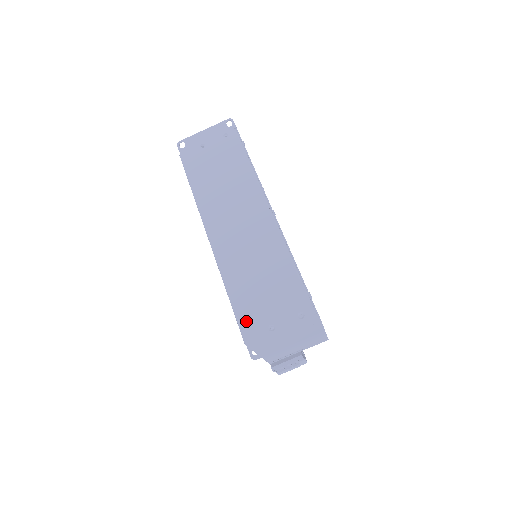
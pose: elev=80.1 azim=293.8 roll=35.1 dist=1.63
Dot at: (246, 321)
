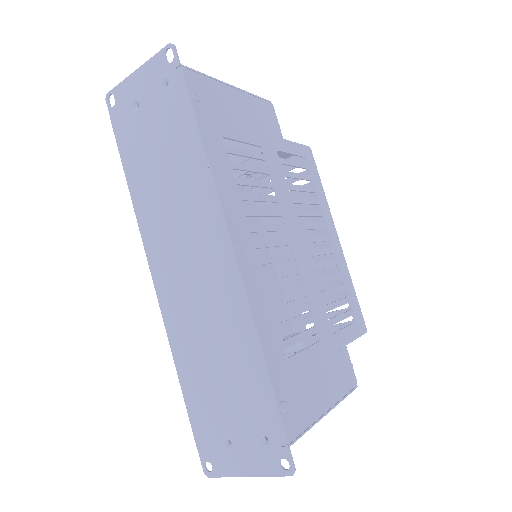
Dot at: (198, 420)
